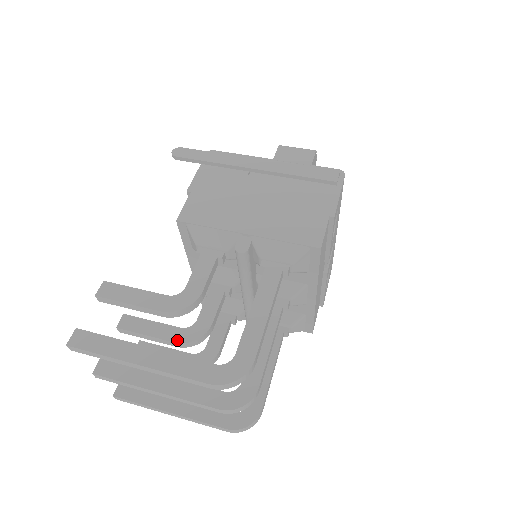
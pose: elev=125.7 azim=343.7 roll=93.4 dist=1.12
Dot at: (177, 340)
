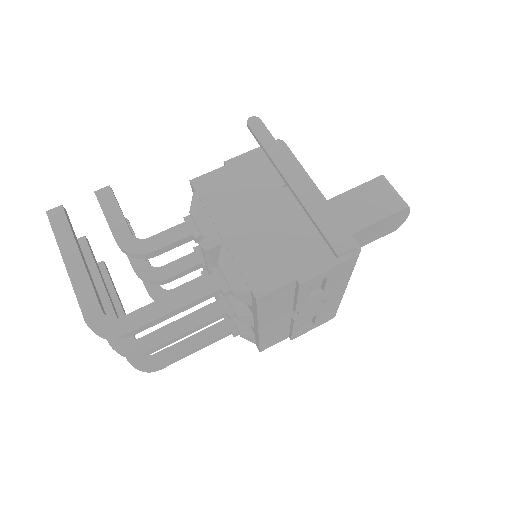
Dot at: (136, 268)
